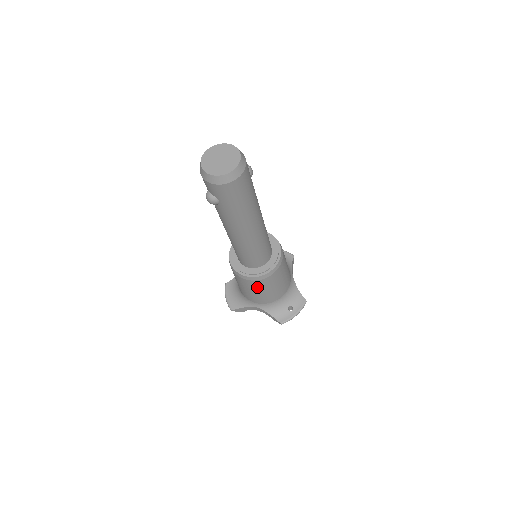
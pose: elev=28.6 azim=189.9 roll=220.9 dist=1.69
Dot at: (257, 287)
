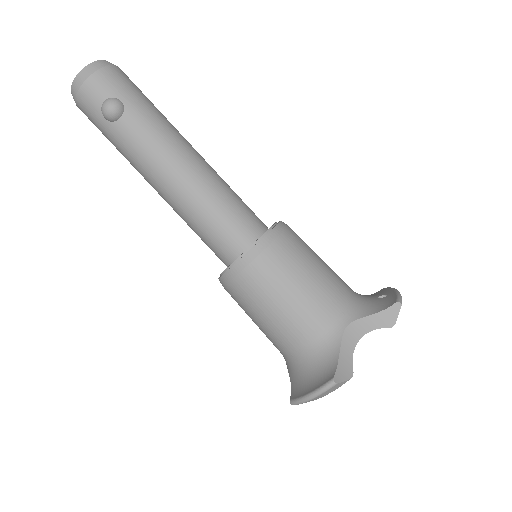
Dot at: (295, 256)
